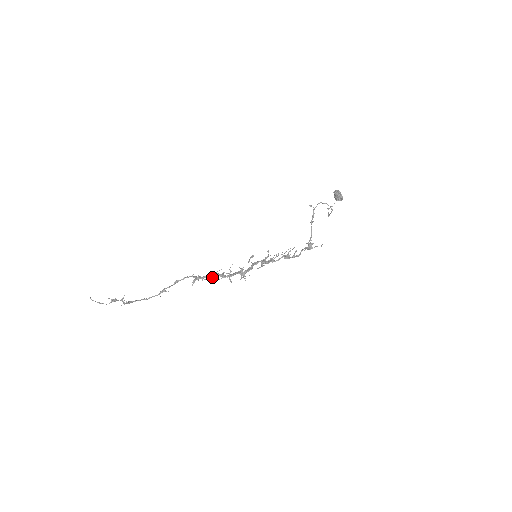
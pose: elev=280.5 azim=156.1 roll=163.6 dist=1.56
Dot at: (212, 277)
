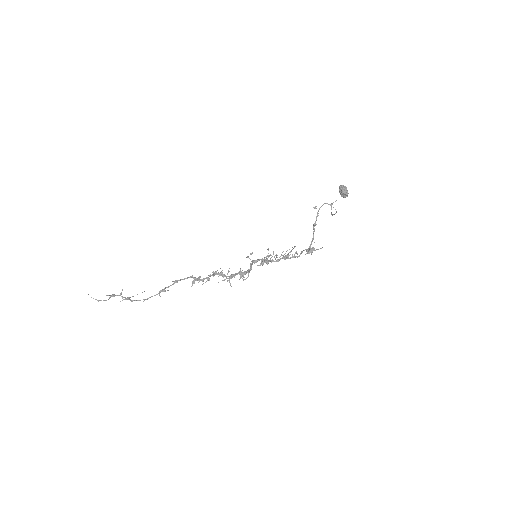
Dot at: occluded
